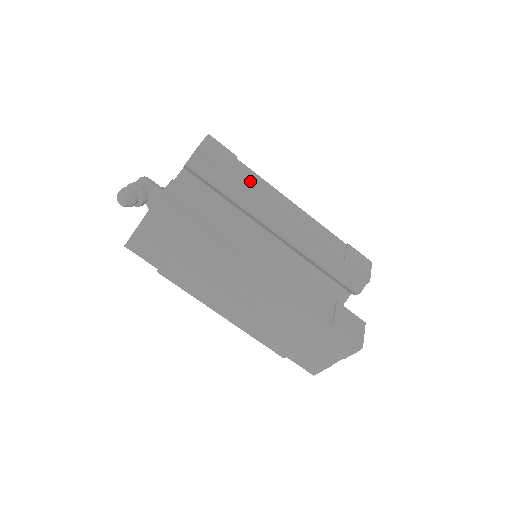
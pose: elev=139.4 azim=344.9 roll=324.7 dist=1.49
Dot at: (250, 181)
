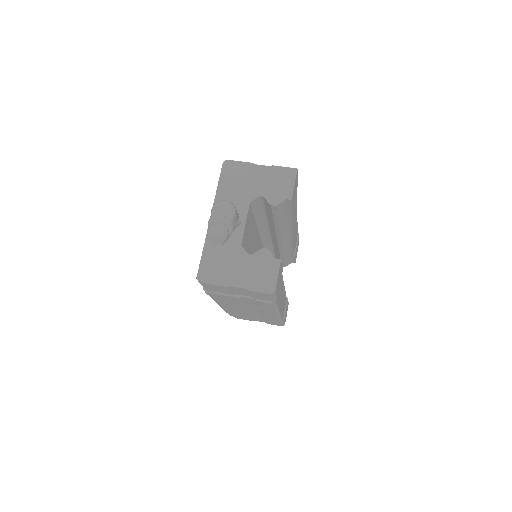
Dot at: occluded
